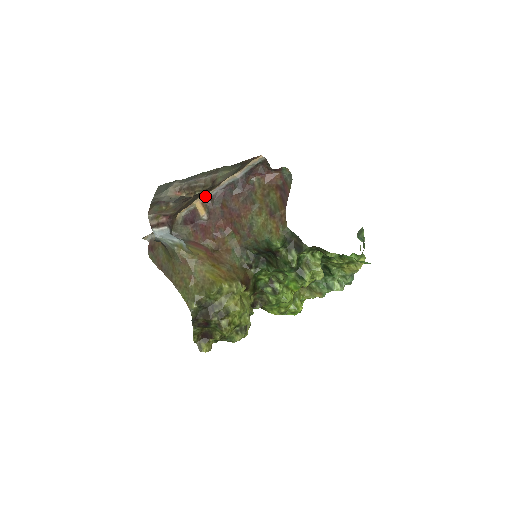
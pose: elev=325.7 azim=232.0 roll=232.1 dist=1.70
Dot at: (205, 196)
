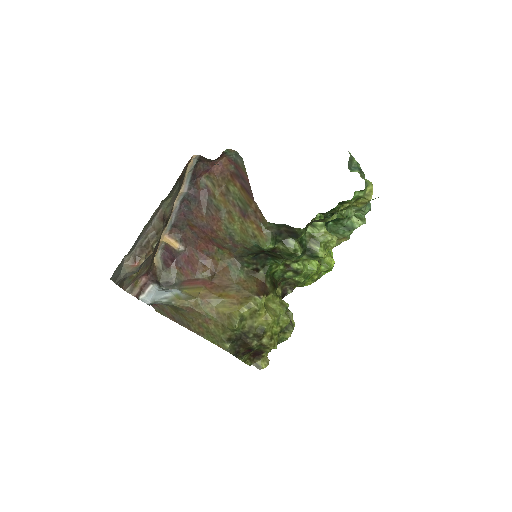
Dot at: (167, 228)
